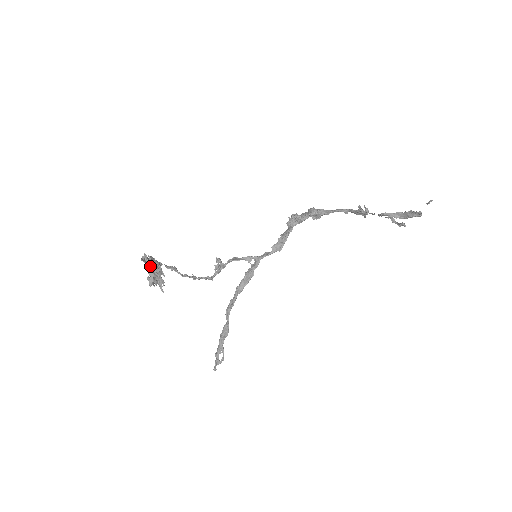
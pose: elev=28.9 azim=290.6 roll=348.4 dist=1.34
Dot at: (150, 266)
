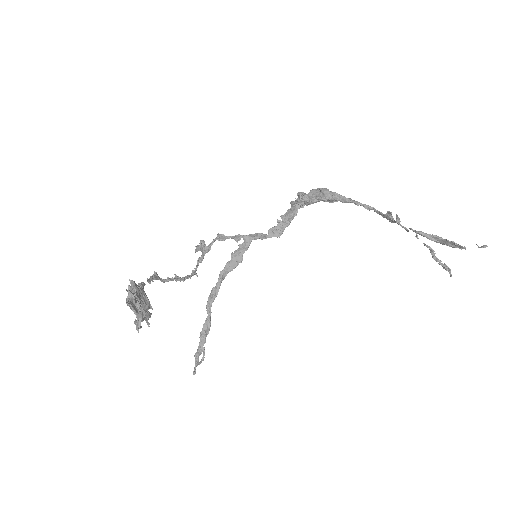
Dot at: (136, 303)
